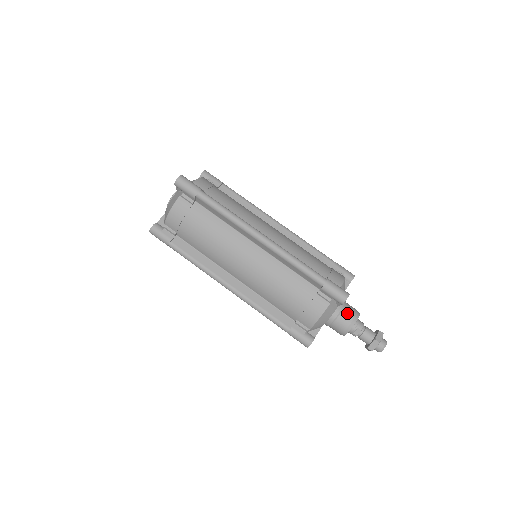
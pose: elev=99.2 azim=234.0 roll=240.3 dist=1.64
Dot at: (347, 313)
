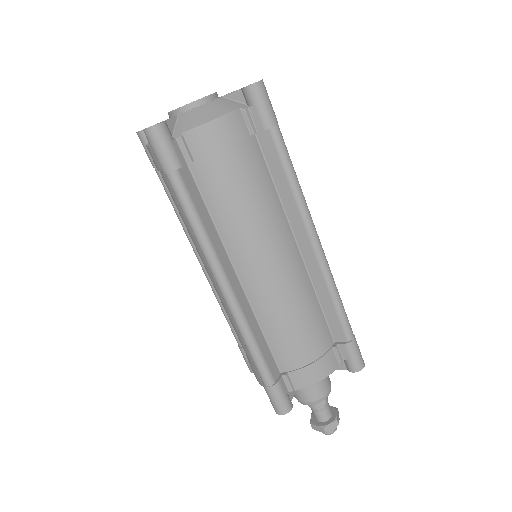
Dot at: (327, 379)
